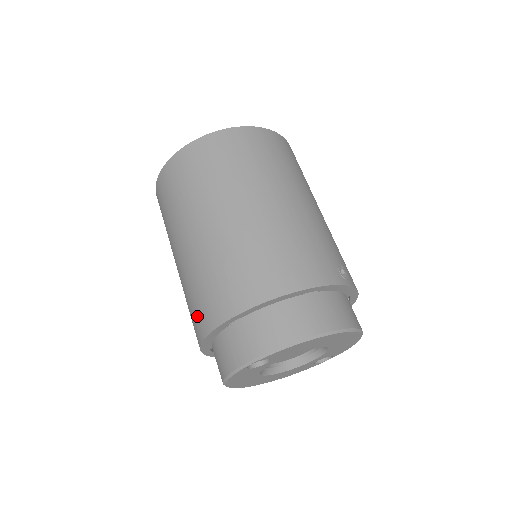
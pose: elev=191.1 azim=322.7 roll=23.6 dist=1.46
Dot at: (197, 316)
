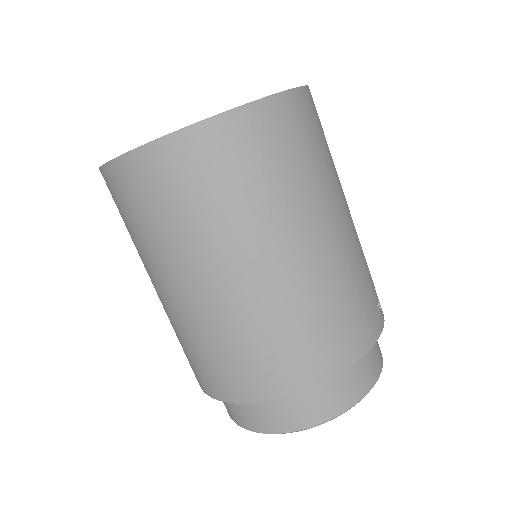
Dot at: (208, 375)
